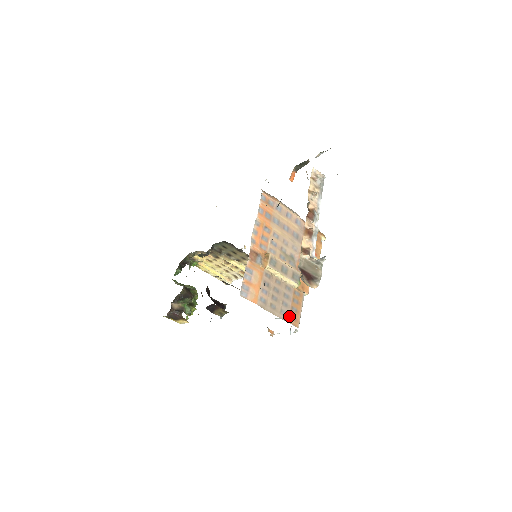
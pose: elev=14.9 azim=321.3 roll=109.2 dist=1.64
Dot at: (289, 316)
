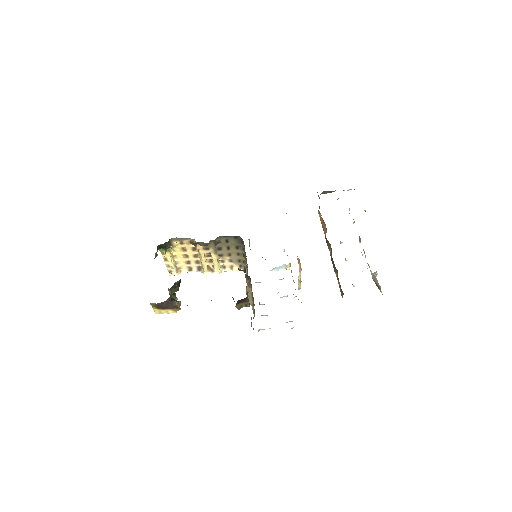
Dot at: occluded
